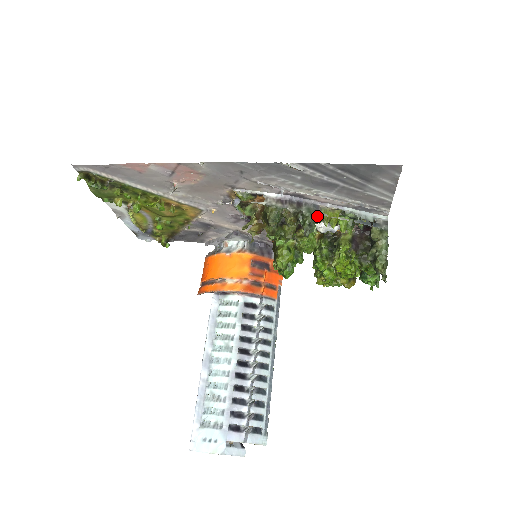
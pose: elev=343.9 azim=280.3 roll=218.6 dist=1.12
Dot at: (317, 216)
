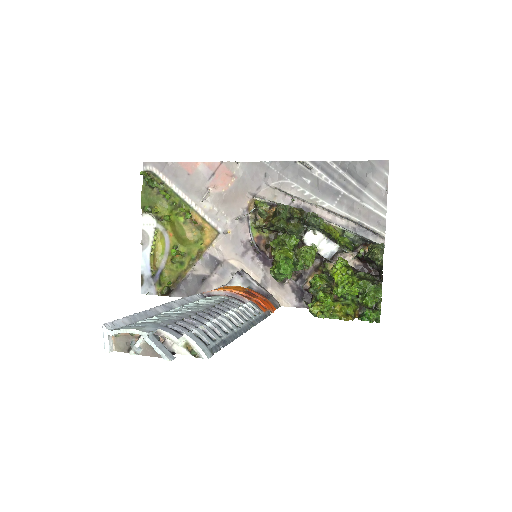
Dot at: (320, 218)
